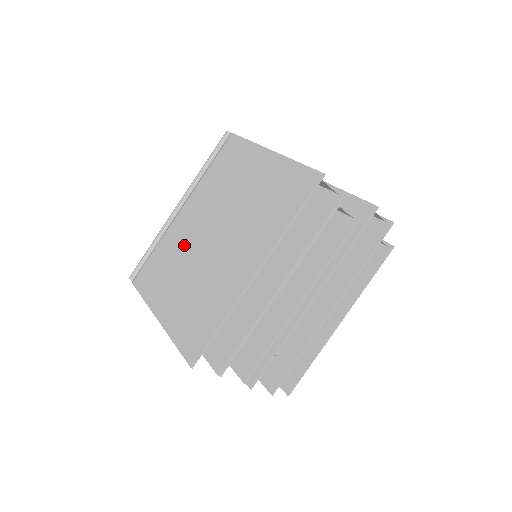
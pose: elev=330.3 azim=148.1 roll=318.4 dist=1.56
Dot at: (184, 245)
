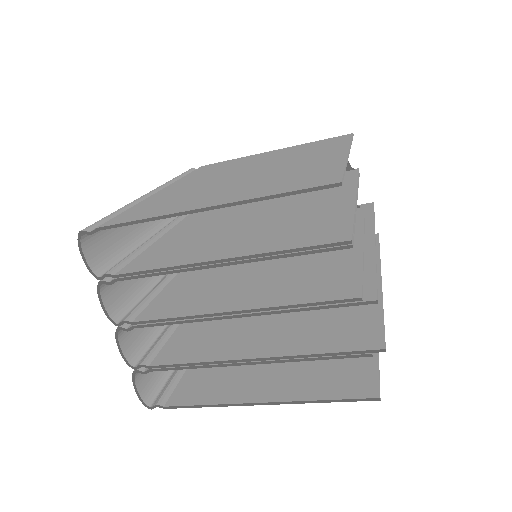
Dot at: (198, 187)
